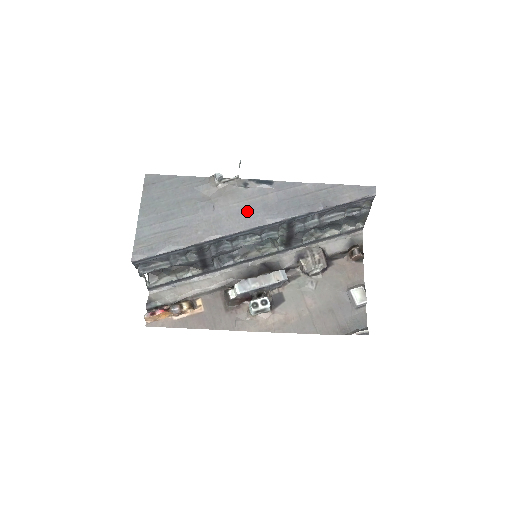
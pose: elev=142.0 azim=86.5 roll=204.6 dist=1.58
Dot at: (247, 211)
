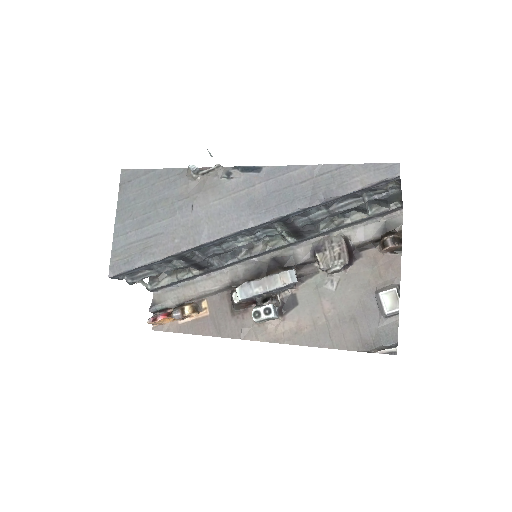
Dot at: (229, 210)
